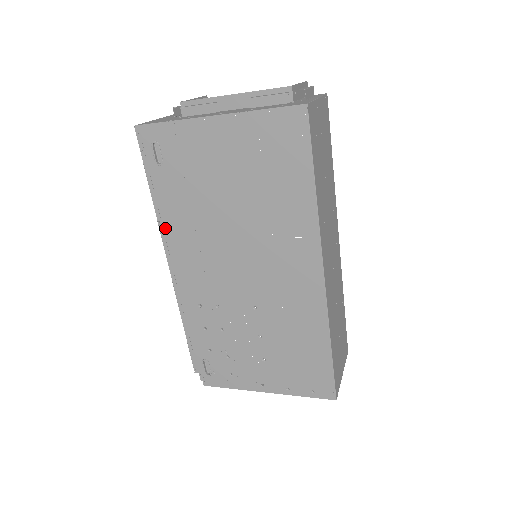
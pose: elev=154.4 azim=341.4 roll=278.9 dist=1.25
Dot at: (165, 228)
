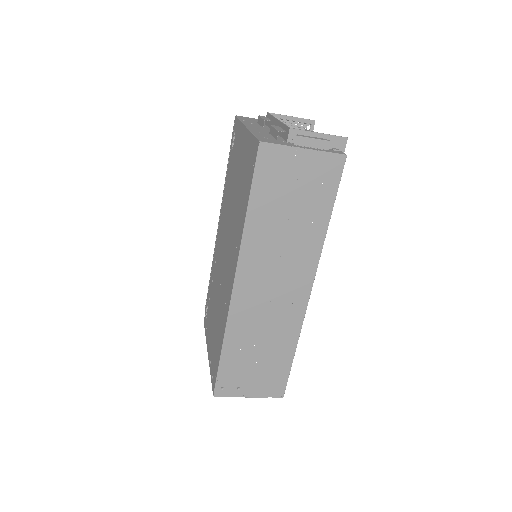
Dot at: (224, 195)
